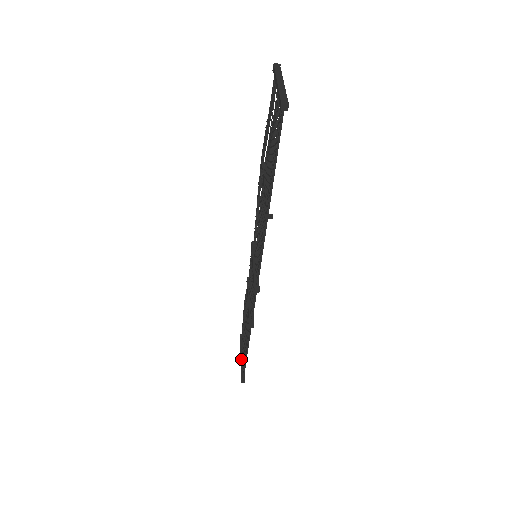
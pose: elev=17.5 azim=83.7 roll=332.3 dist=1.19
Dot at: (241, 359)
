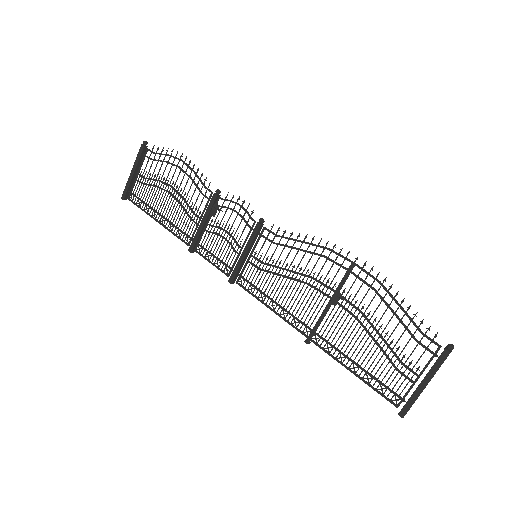
Dot at: (133, 176)
